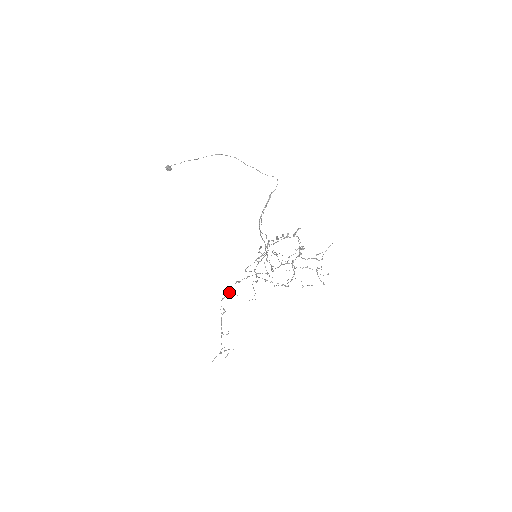
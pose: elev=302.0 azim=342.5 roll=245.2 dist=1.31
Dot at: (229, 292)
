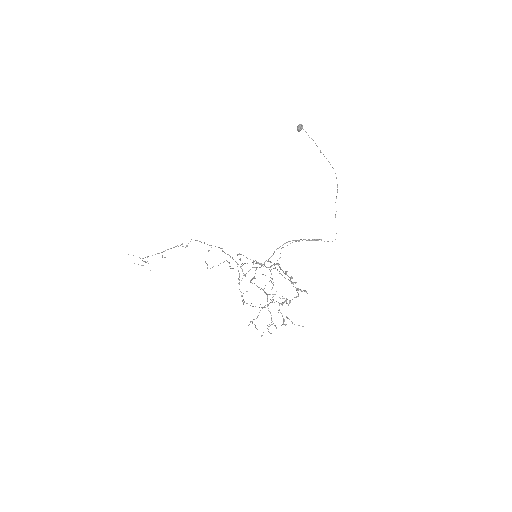
Dot at: (207, 244)
